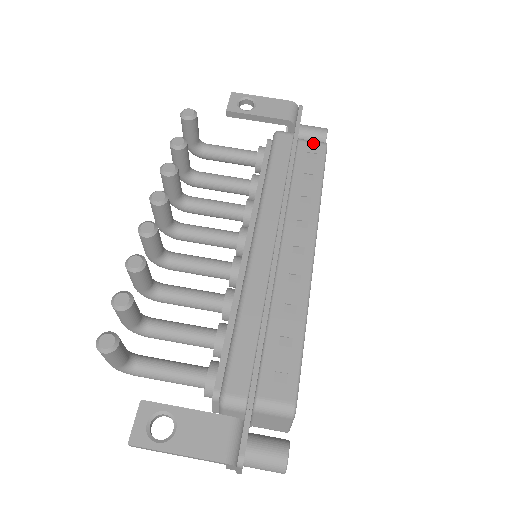
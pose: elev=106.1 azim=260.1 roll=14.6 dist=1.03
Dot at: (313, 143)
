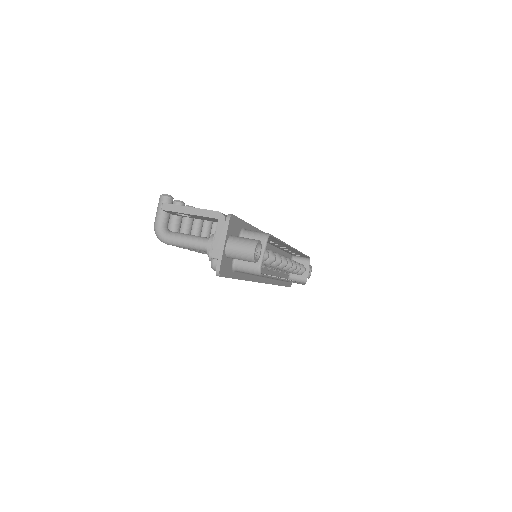
Dot at: occluded
